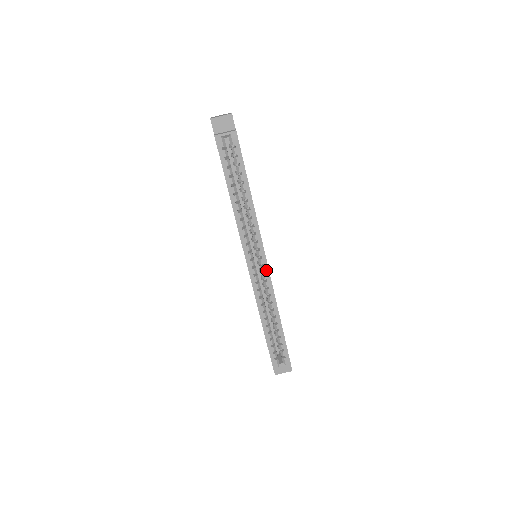
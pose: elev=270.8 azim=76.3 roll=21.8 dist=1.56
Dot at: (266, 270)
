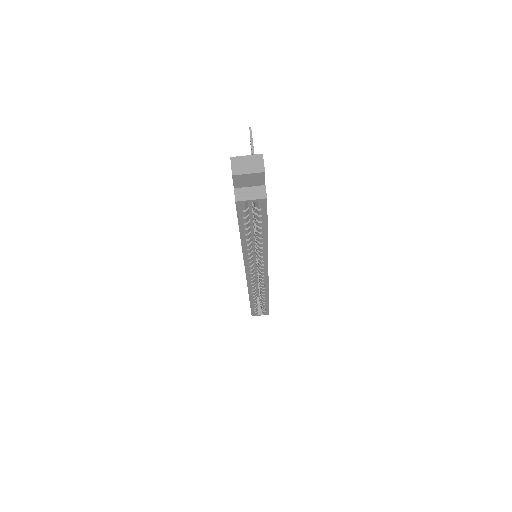
Dot at: (265, 278)
